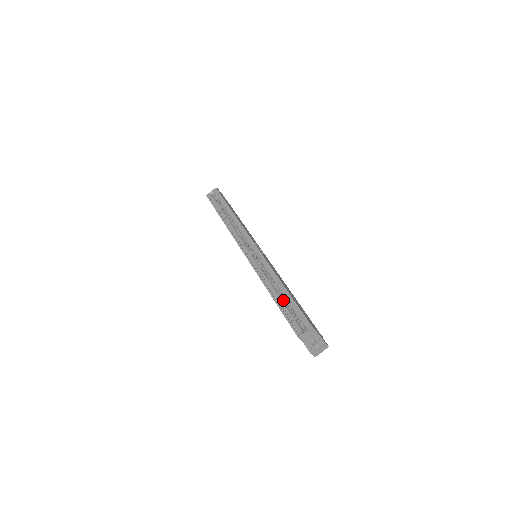
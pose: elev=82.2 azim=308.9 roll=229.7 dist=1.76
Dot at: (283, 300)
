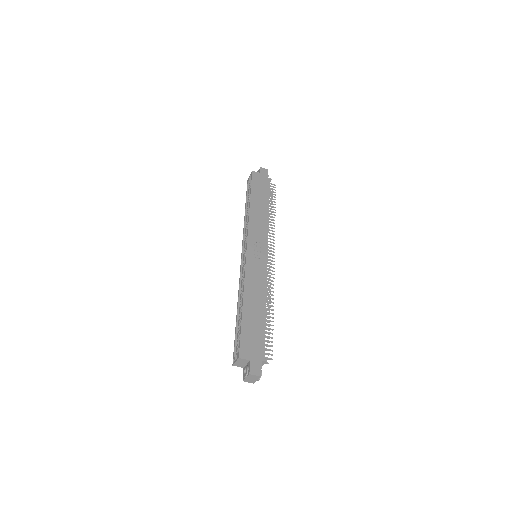
Dot at: occluded
